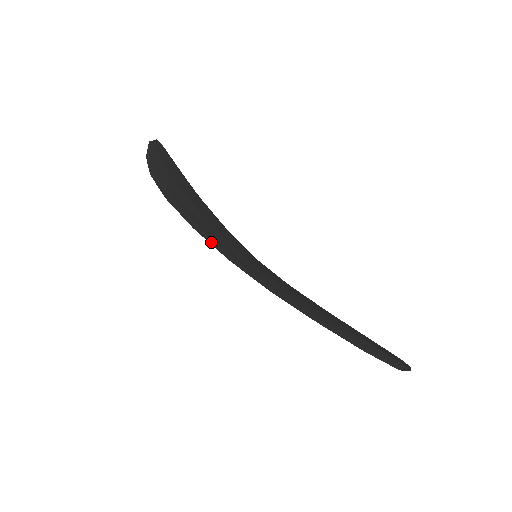
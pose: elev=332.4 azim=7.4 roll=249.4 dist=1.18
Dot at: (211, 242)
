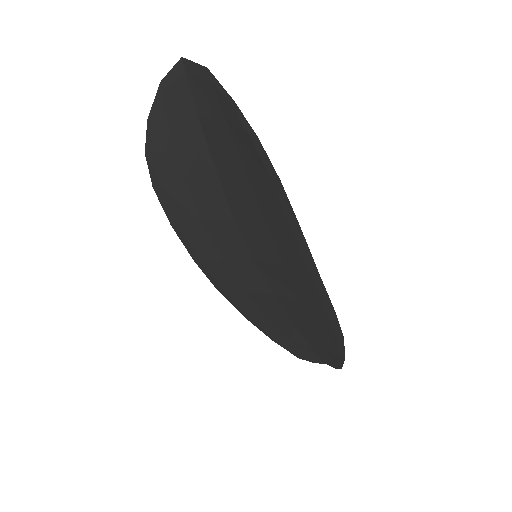
Dot at: (307, 249)
